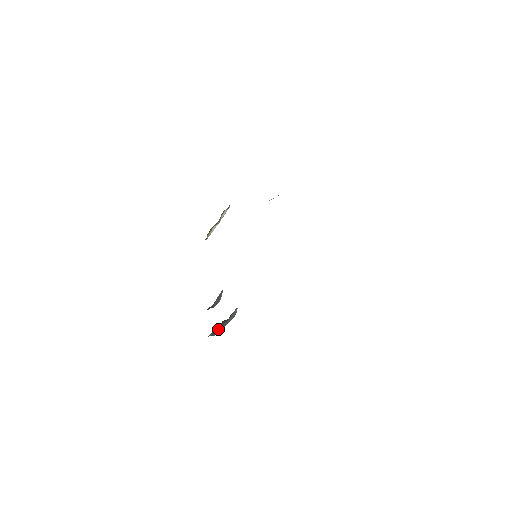
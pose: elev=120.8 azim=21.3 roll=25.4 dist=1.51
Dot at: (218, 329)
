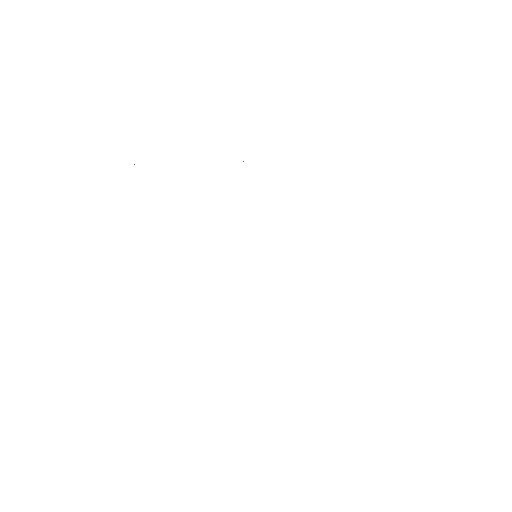
Dot at: occluded
